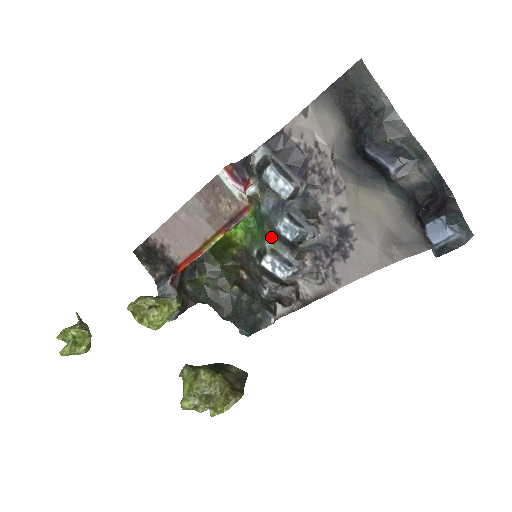
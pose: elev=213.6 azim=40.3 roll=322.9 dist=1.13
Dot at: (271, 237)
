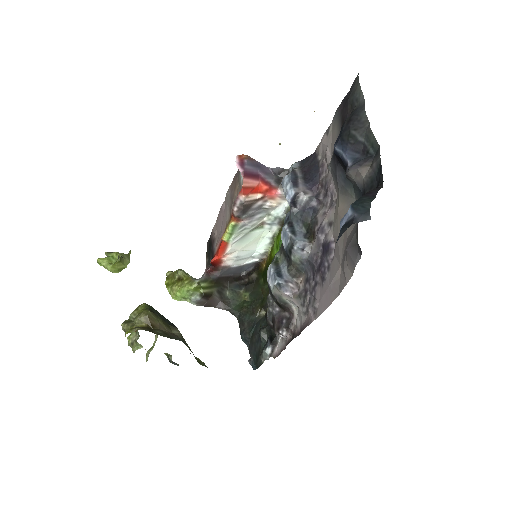
Dot at: (281, 249)
